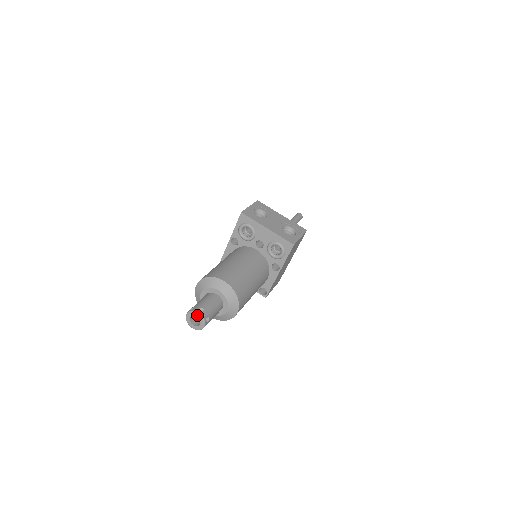
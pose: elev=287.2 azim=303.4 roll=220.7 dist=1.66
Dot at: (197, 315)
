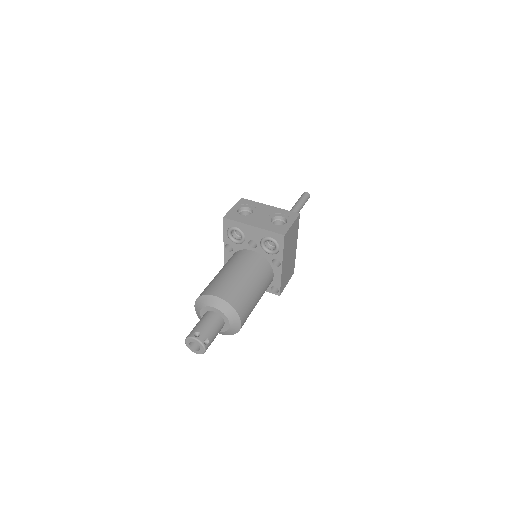
Dot at: (194, 340)
